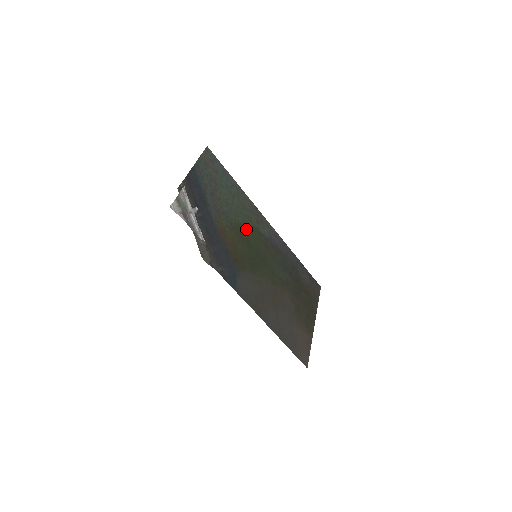
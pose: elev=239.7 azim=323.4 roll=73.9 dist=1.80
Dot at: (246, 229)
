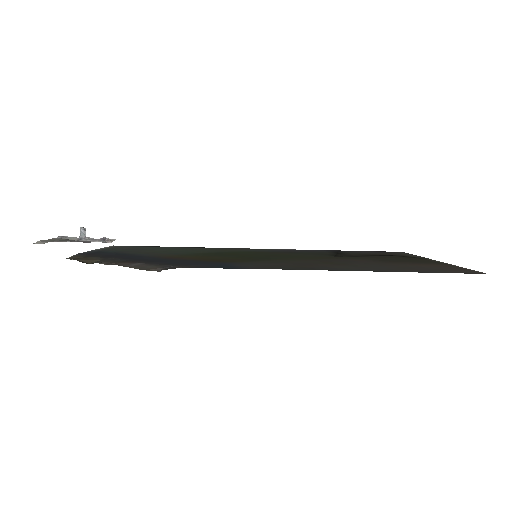
Dot at: (220, 253)
